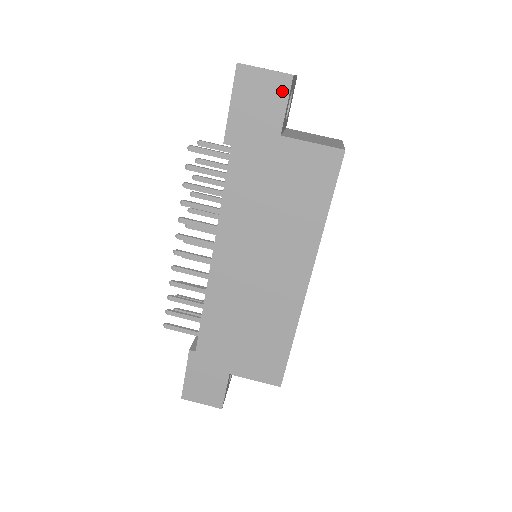
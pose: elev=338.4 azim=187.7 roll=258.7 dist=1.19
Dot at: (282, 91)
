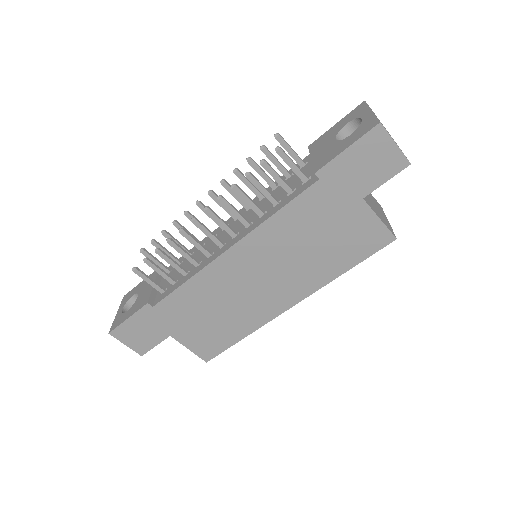
Dot at: (393, 169)
